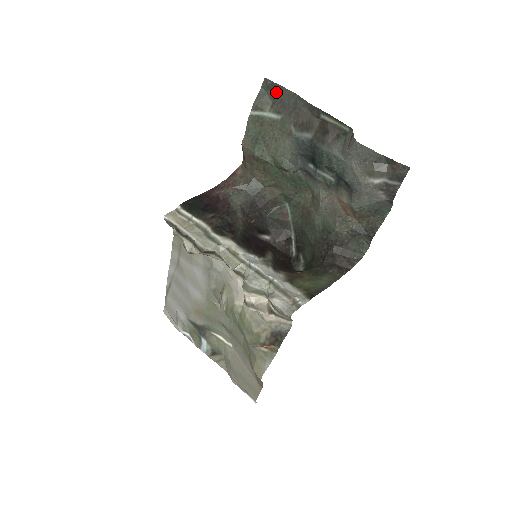
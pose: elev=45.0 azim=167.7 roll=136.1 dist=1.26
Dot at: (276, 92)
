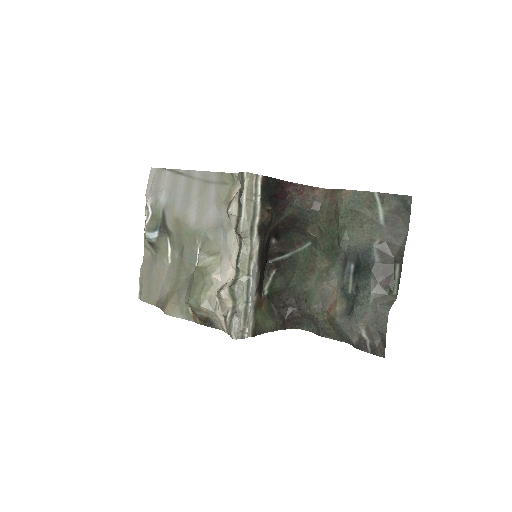
Dot at: (403, 211)
